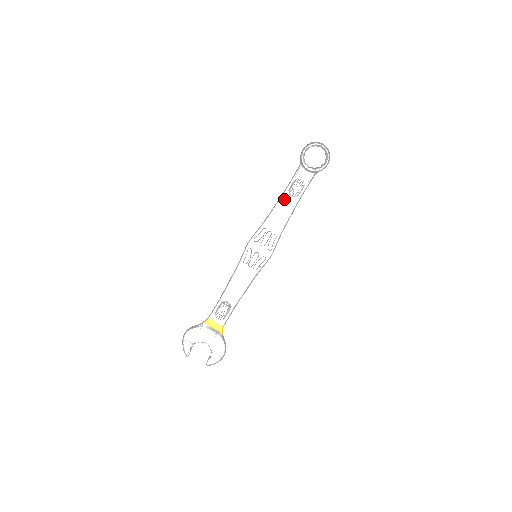
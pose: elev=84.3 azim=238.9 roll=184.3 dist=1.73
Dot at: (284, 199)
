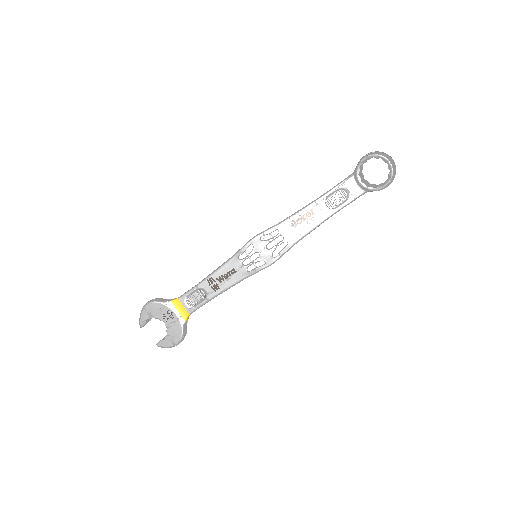
Dot at: (315, 206)
